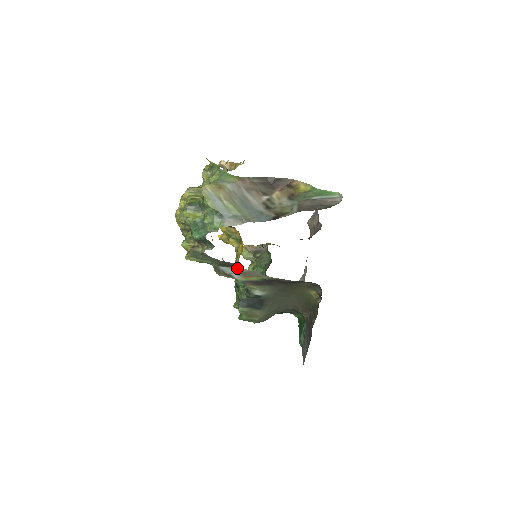
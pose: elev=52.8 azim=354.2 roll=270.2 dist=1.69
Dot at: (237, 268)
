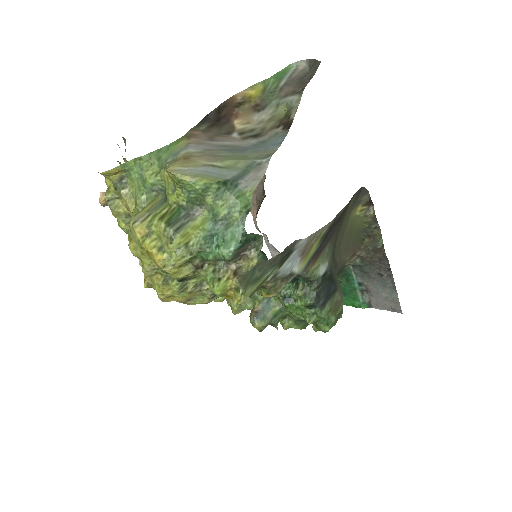
Dot at: (296, 249)
